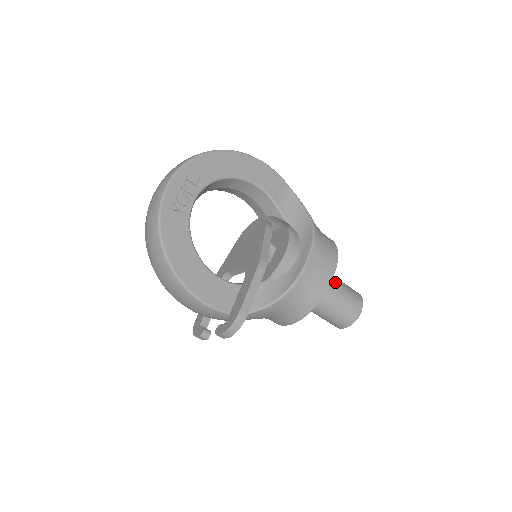
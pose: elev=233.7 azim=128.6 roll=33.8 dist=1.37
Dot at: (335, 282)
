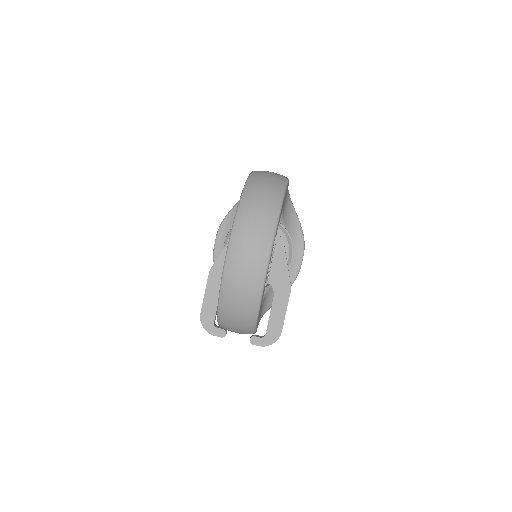
Dot at: occluded
